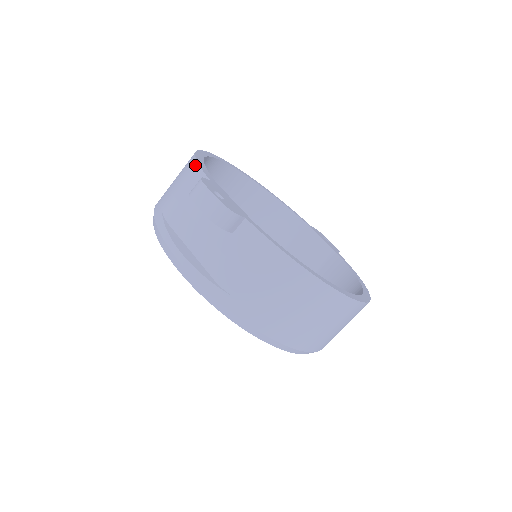
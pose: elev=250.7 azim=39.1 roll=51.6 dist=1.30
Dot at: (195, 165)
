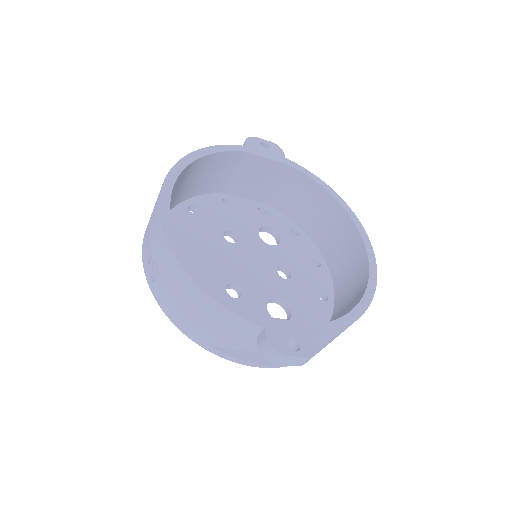
Dot at: (225, 311)
